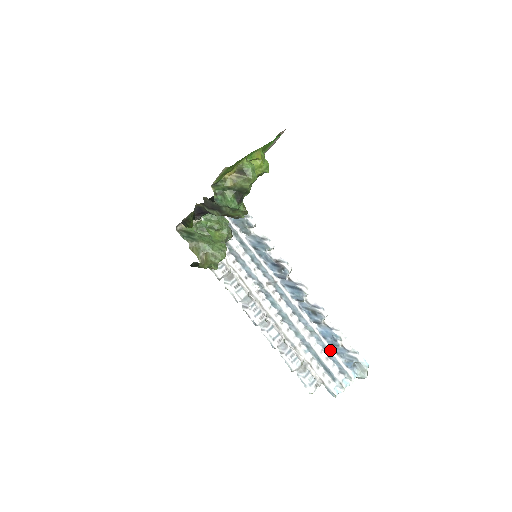
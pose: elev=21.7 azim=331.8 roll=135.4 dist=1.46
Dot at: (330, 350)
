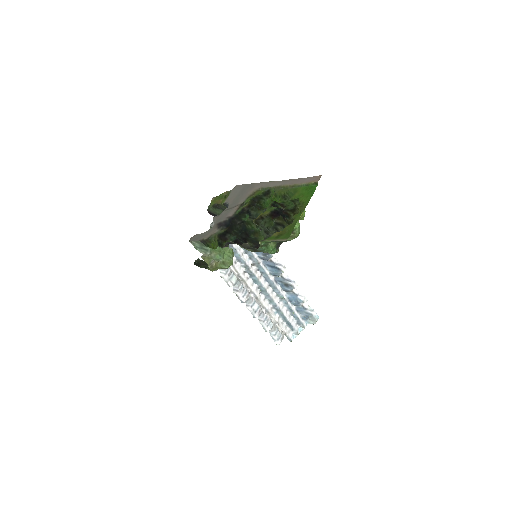
Dot at: (293, 310)
